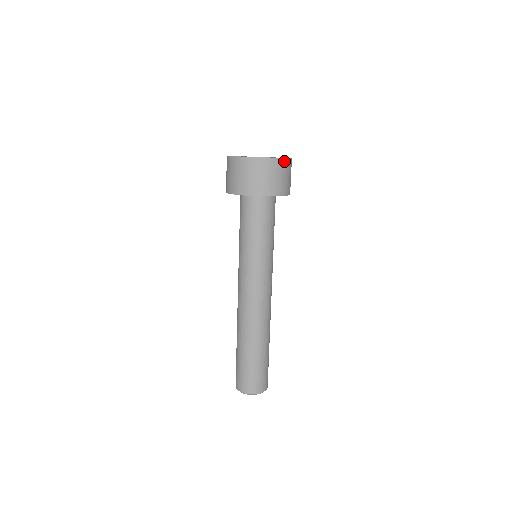
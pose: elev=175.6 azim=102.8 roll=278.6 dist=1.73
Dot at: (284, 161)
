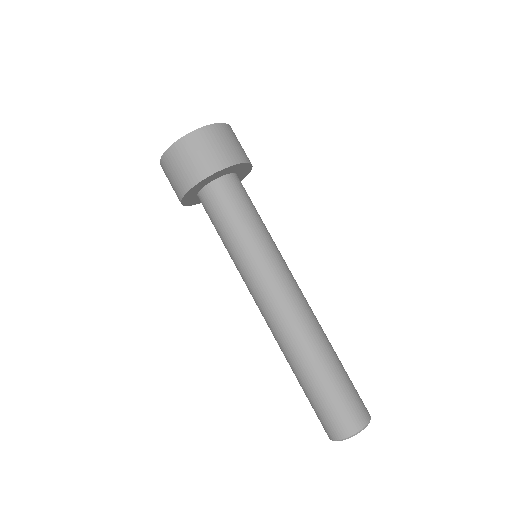
Dot at: (230, 128)
